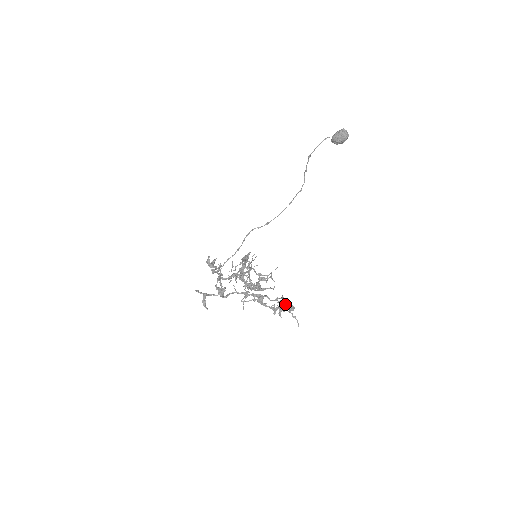
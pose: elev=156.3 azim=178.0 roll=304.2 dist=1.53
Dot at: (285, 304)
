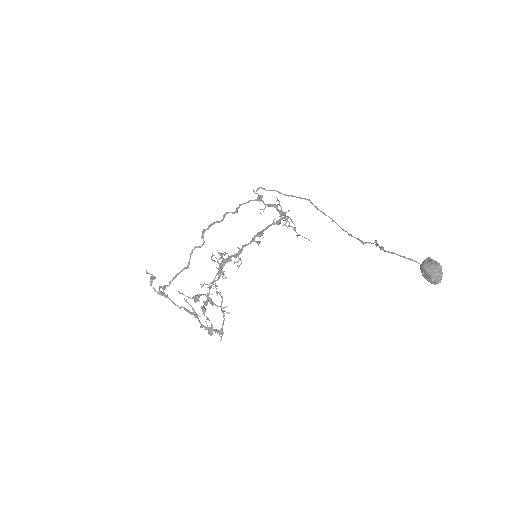
Dot at: occluded
